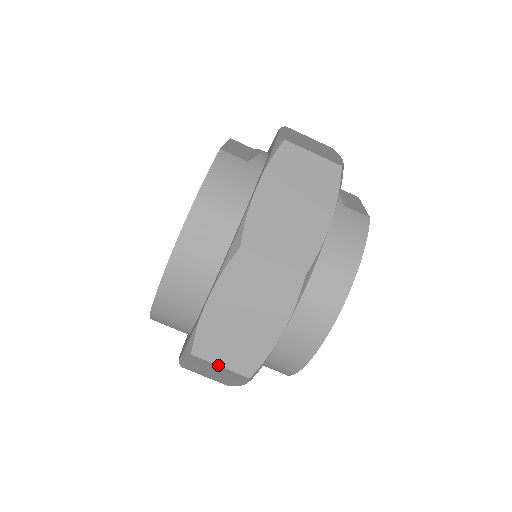
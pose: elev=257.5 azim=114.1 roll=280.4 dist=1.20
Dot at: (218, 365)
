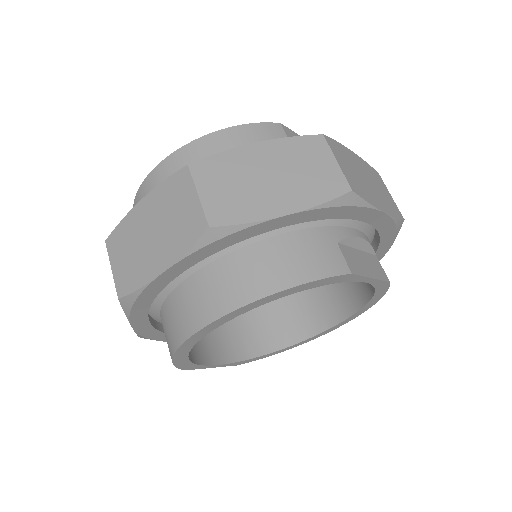
Dot at: (111, 266)
